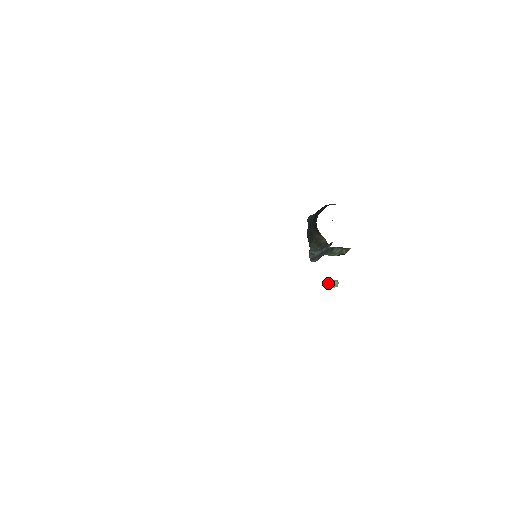
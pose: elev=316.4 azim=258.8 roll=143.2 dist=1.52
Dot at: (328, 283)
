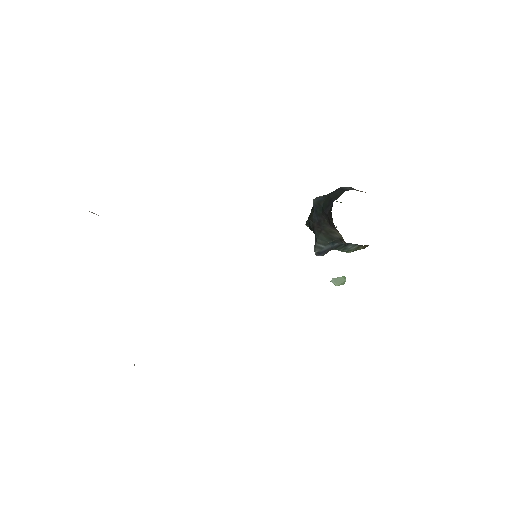
Dot at: (333, 280)
